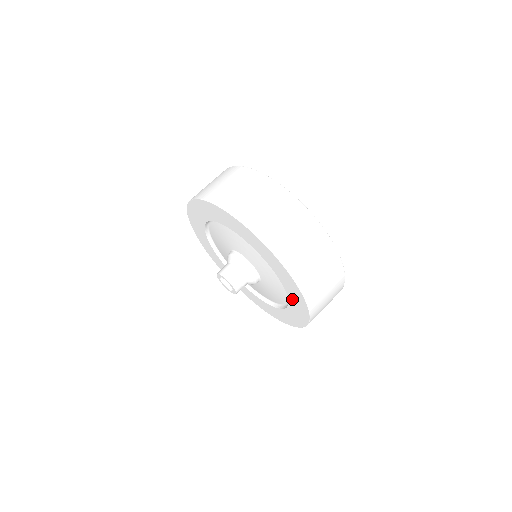
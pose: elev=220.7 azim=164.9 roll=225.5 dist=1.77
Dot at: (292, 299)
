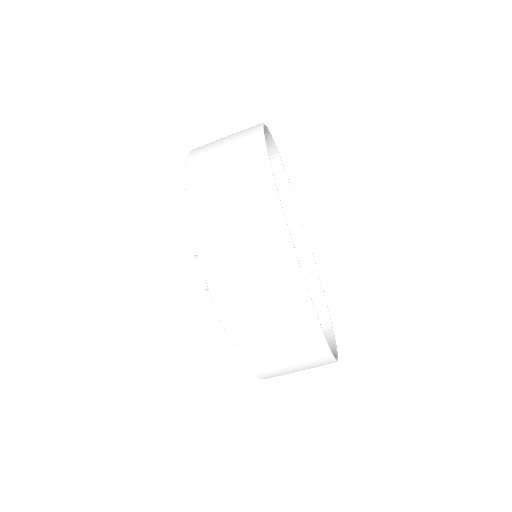
Dot at: occluded
